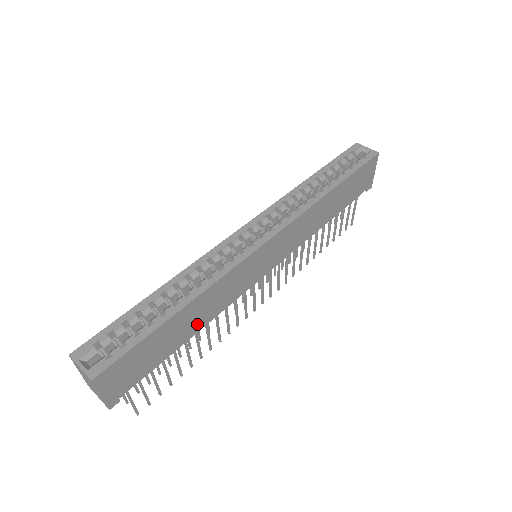
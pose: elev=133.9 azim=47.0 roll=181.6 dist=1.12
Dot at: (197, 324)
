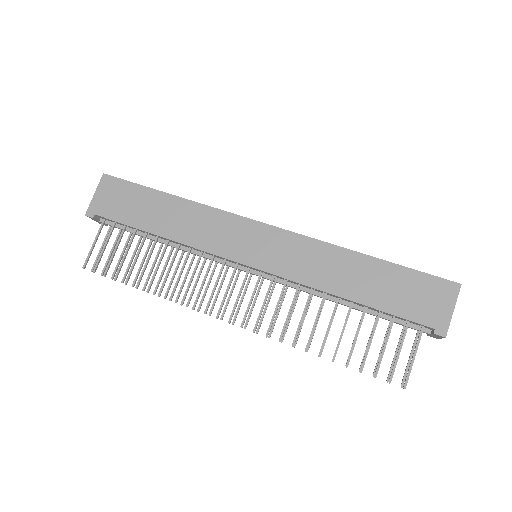
Dot at: (169, 228)
